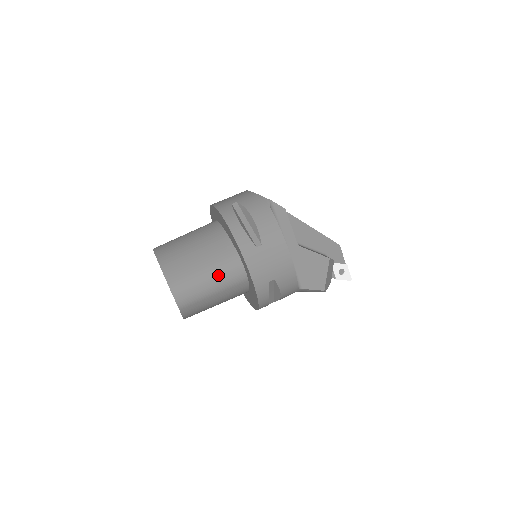
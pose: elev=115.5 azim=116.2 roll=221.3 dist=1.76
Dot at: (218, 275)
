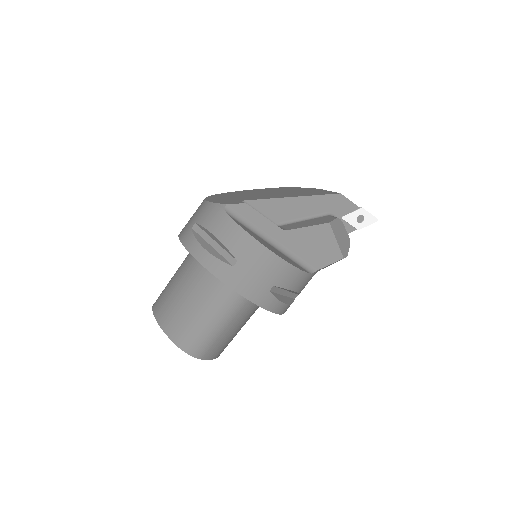
Dot at: (216, 310)
